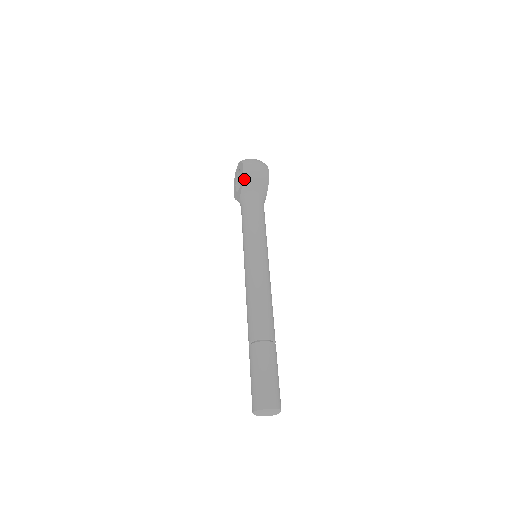
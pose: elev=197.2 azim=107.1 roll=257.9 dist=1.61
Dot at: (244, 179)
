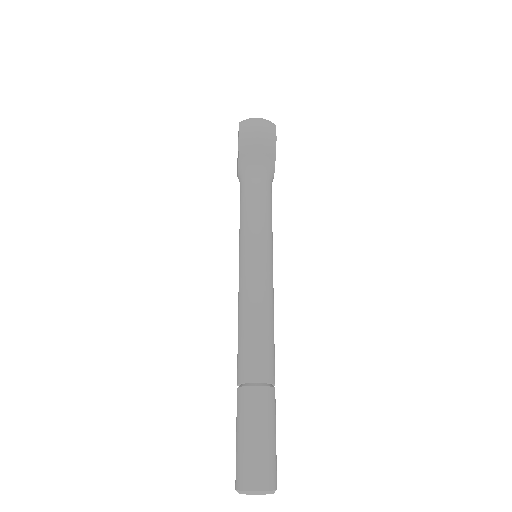
Dot at: (240, 148)
